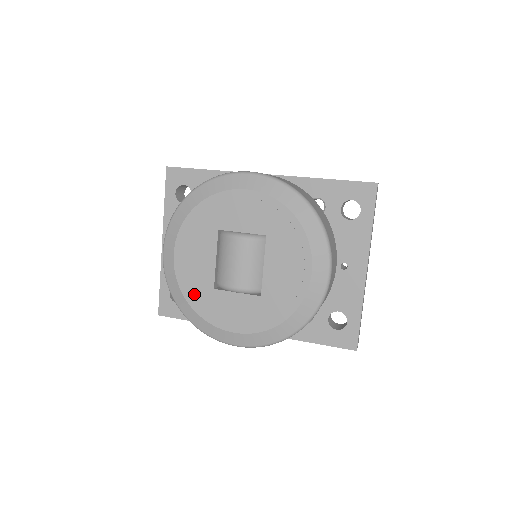
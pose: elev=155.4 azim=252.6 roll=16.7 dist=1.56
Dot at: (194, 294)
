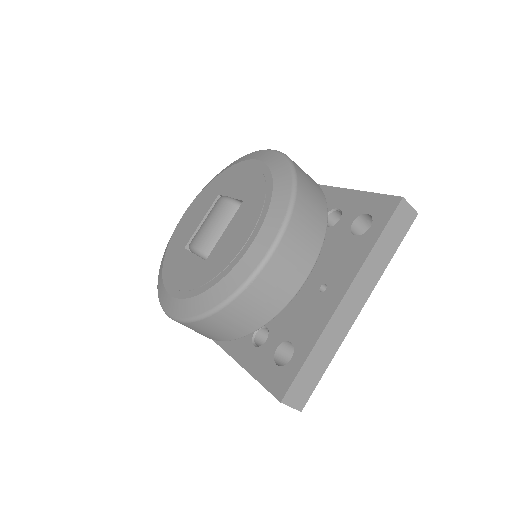
Dot at: (172, 251)
